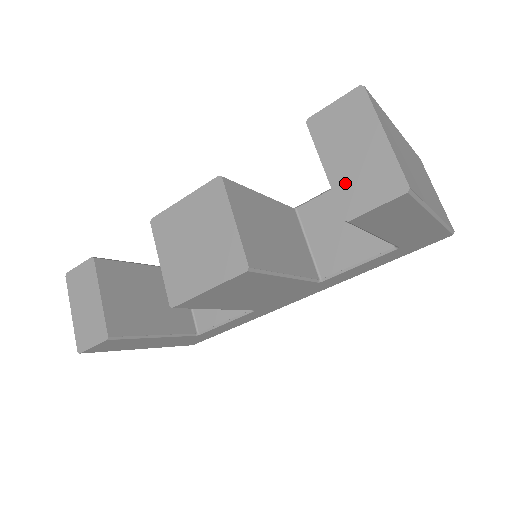
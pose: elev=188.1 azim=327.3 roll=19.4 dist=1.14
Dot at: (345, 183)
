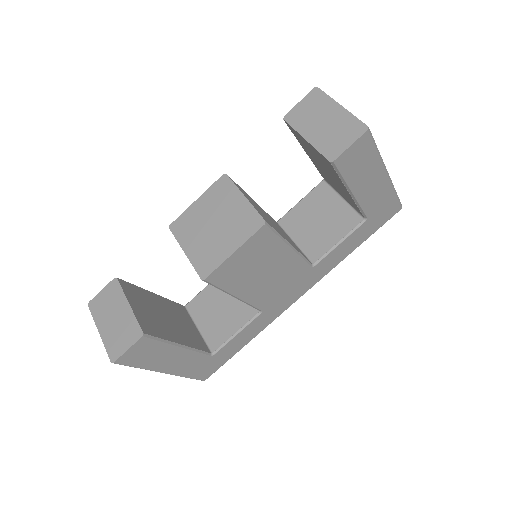
Dot at: (323, 141)
